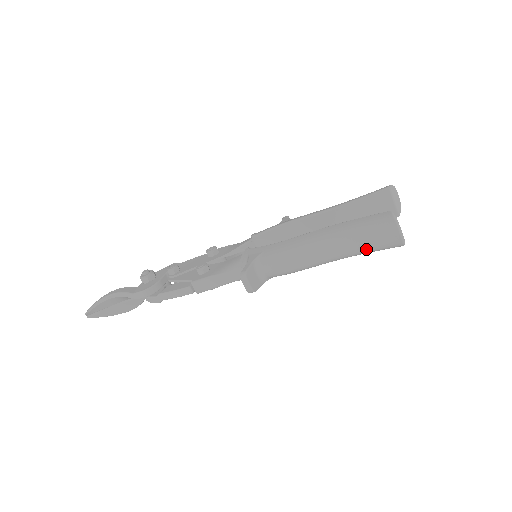
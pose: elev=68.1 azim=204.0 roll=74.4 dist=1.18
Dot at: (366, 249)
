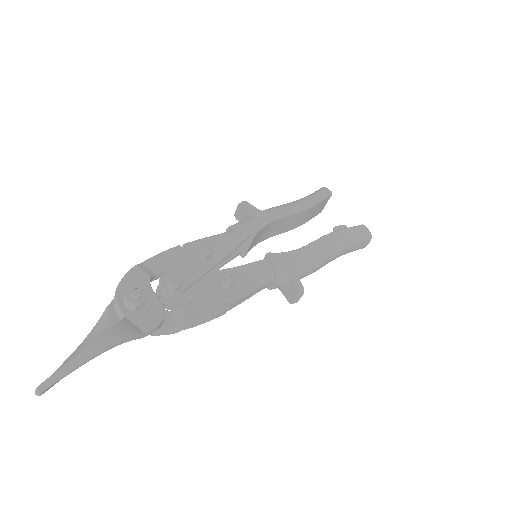
Dot at: occluded
